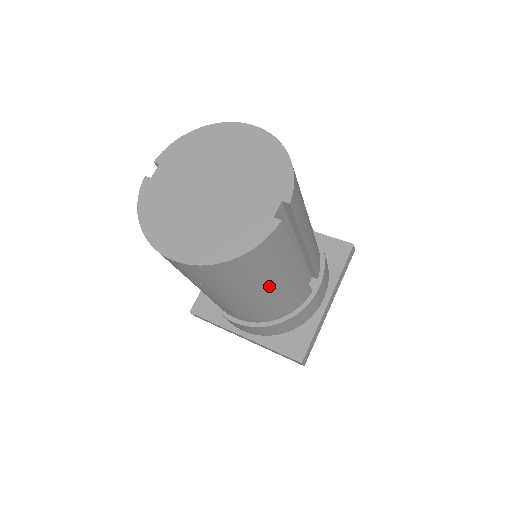
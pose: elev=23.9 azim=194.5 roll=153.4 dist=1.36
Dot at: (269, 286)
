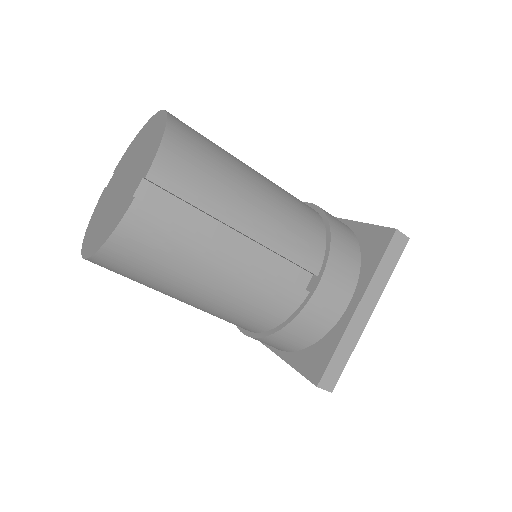
Dot at: (198, 281)
